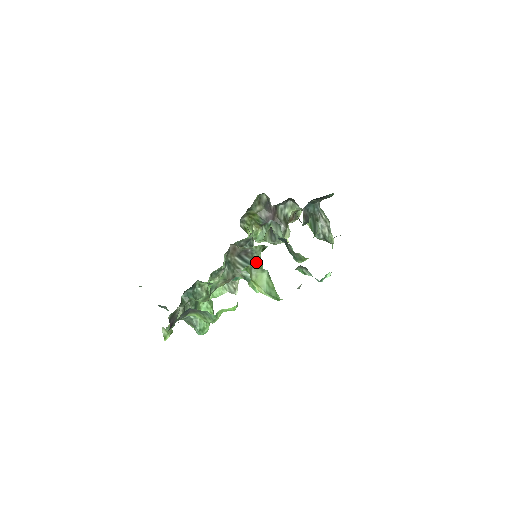
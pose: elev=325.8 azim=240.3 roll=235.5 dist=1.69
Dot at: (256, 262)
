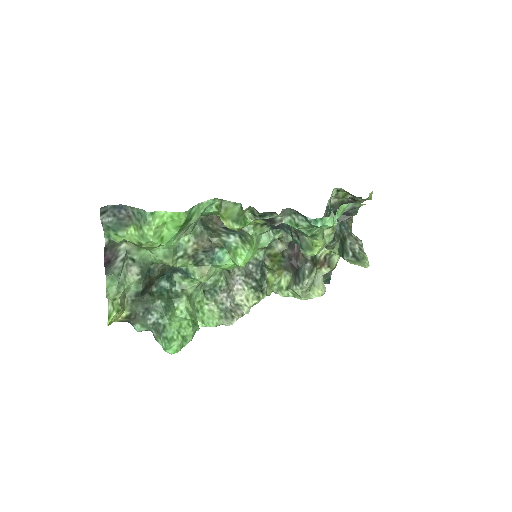
Dot at: (244, 234)
